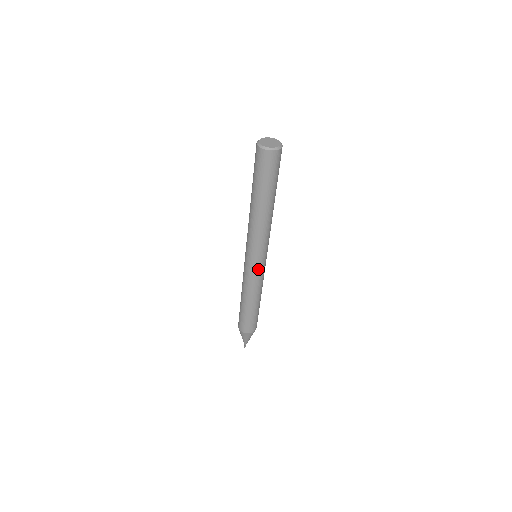
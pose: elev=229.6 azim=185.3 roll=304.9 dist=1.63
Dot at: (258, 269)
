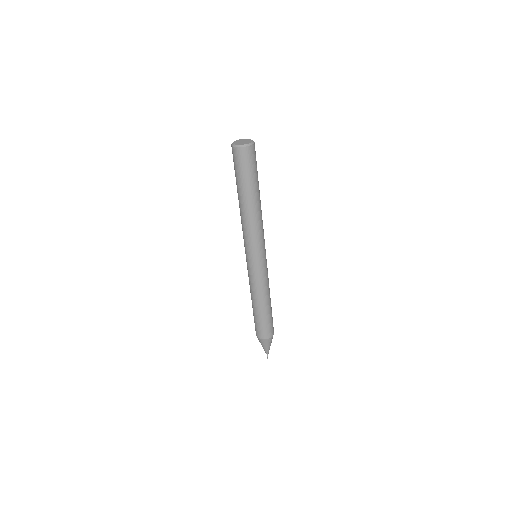
Dot at: (256, 268)
